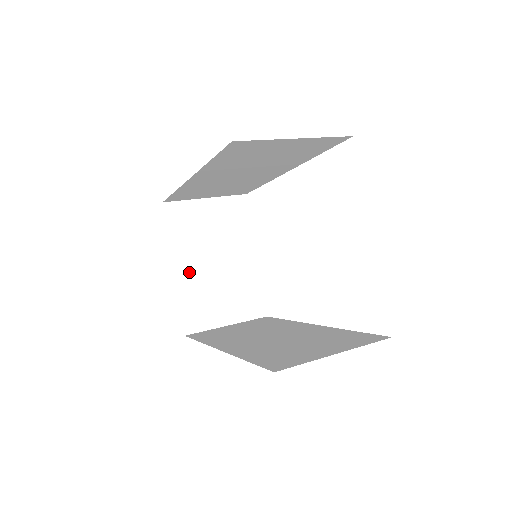
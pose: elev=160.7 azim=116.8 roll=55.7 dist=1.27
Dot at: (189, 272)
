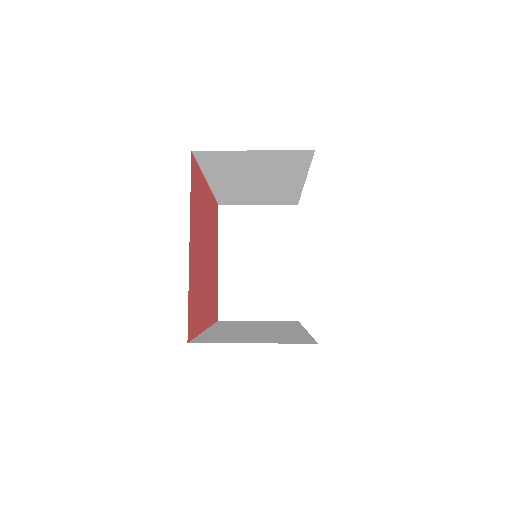
Dot at: (231, 267)
